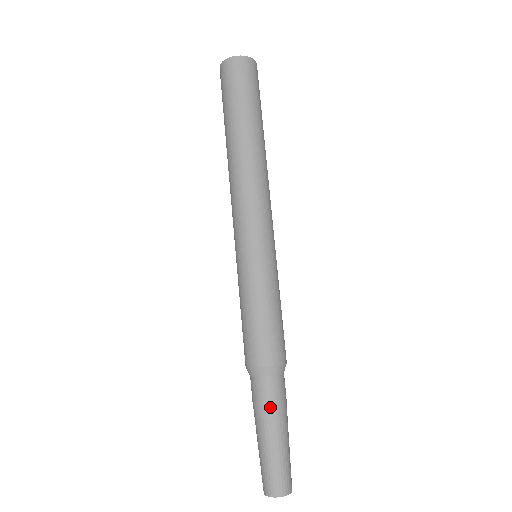
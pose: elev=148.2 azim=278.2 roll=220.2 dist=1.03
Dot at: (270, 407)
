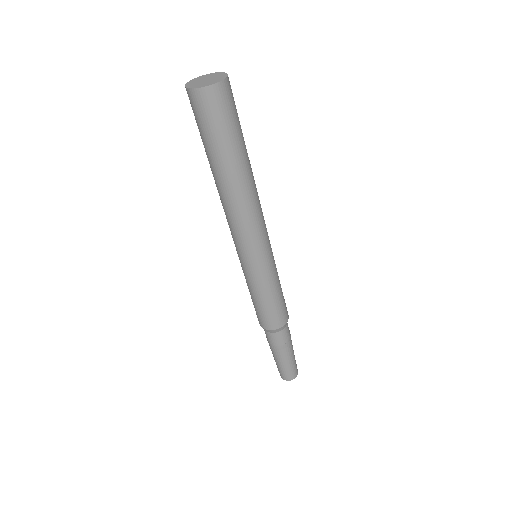
Dot at: (289, 341)
